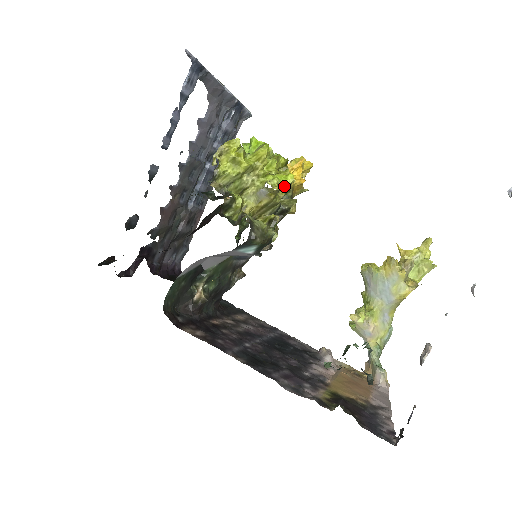
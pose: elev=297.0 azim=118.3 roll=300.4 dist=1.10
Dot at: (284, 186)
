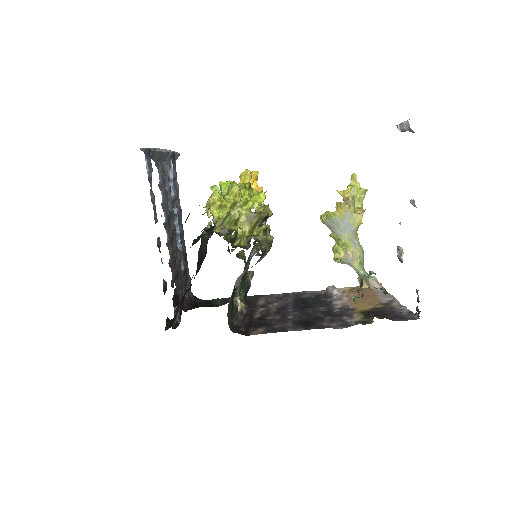
Dot at: occluded
